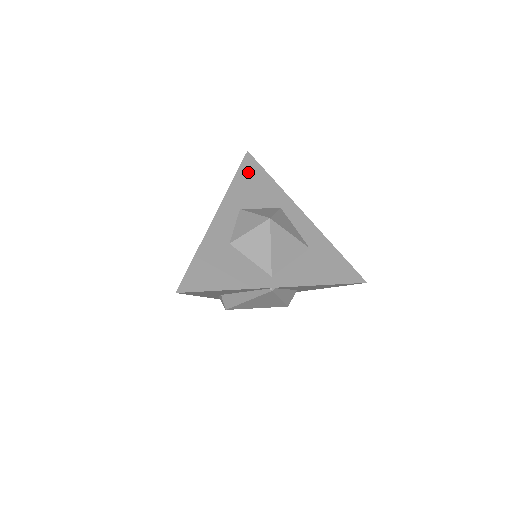
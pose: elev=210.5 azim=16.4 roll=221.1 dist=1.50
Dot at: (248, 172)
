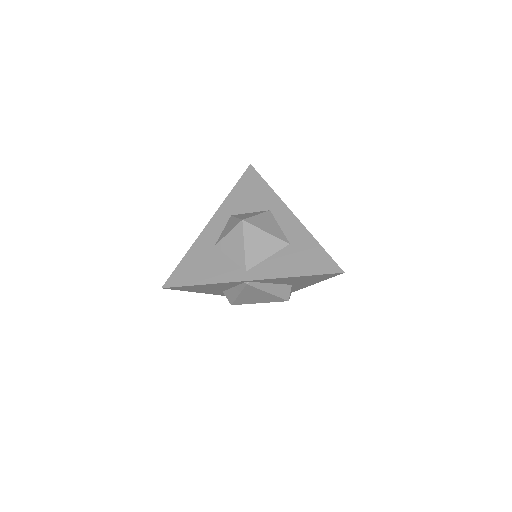
Dot at: (246, 182)
